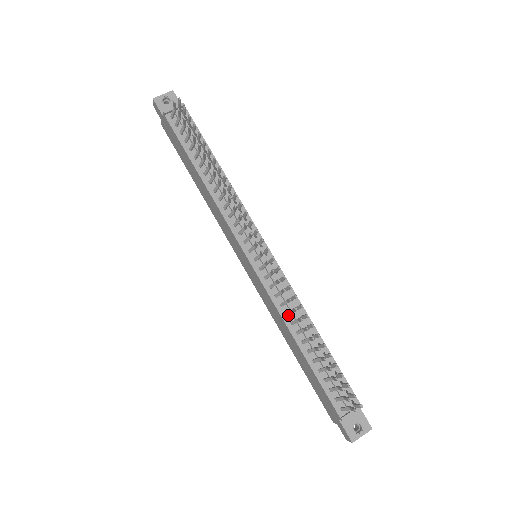
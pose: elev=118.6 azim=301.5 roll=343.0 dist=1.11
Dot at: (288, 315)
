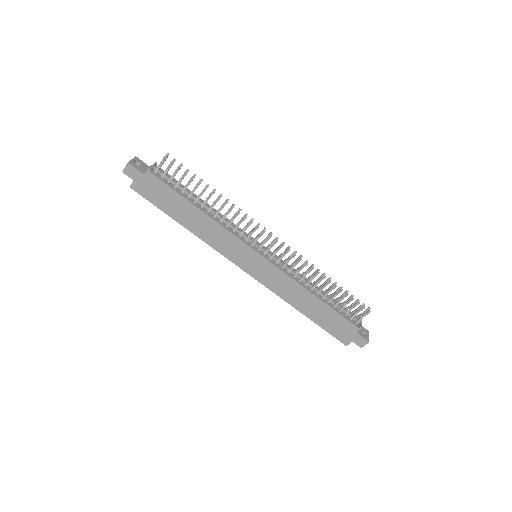
Dot at: (300, 281)
